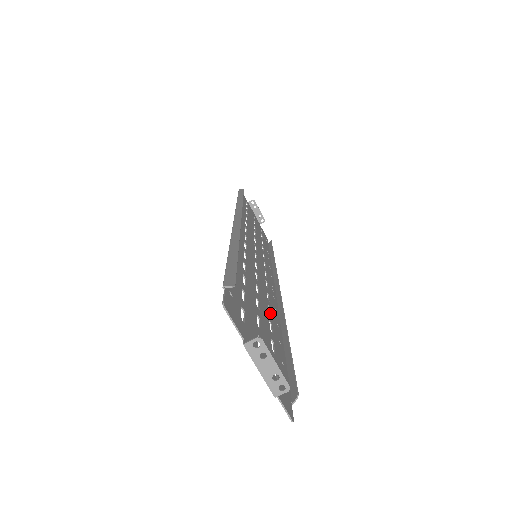
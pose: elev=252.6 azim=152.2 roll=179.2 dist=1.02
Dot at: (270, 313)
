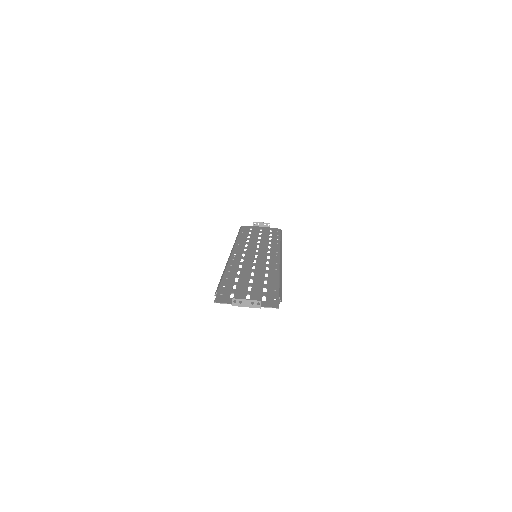
Dot at: (268, 276)
